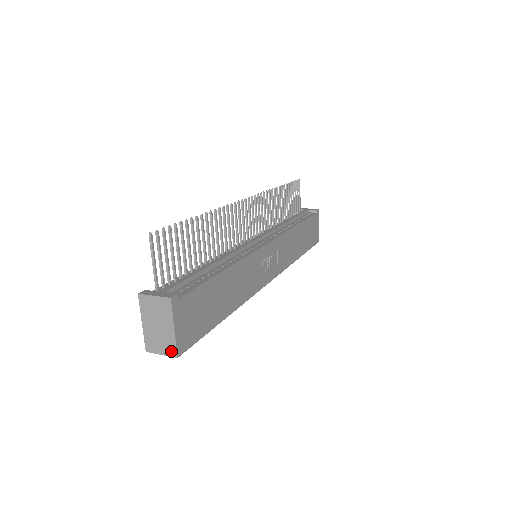
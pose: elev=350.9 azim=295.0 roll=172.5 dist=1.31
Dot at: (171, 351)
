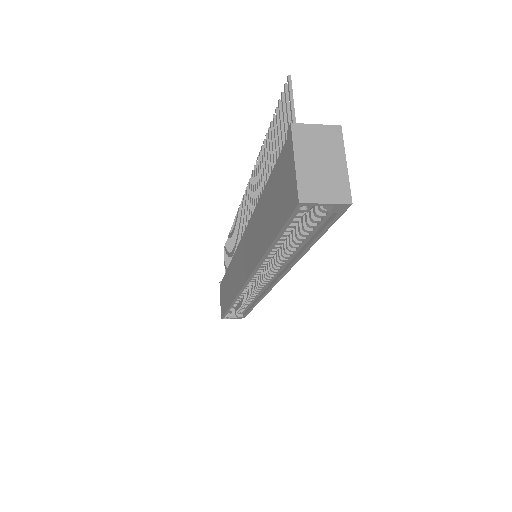
Dot at: (342, 195)
